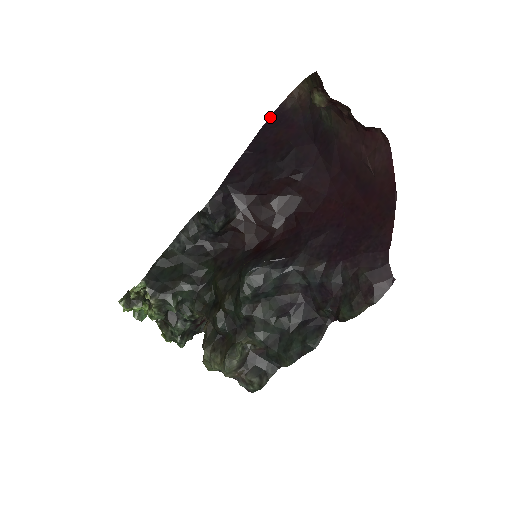
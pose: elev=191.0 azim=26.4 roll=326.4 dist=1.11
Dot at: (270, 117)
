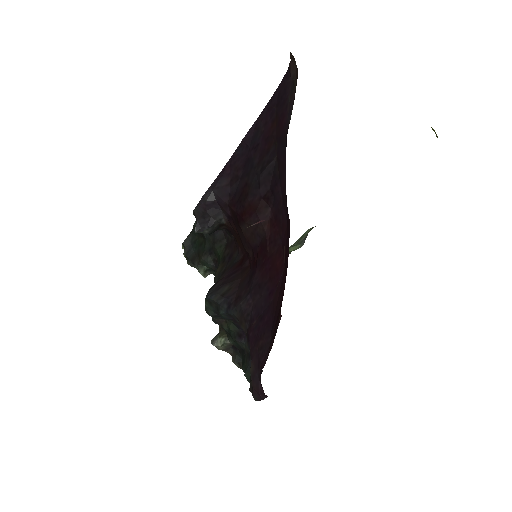
Dot at: (280, 83)
